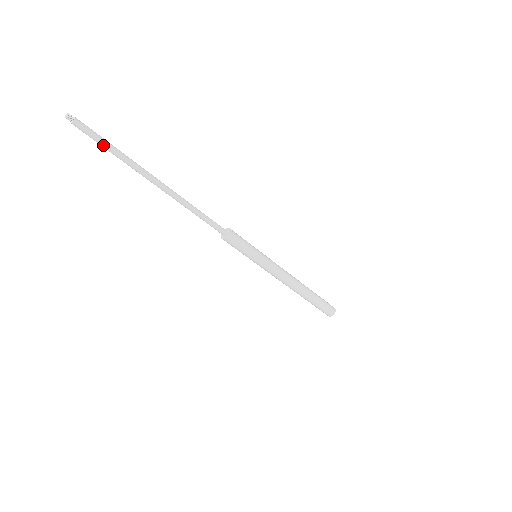
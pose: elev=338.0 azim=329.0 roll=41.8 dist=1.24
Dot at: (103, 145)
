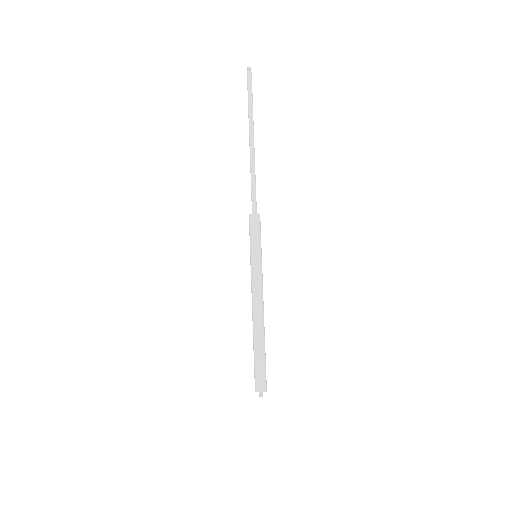
Dot at: (249, 94)
